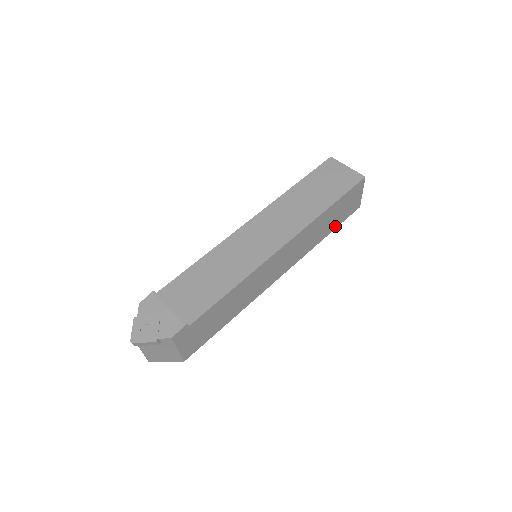
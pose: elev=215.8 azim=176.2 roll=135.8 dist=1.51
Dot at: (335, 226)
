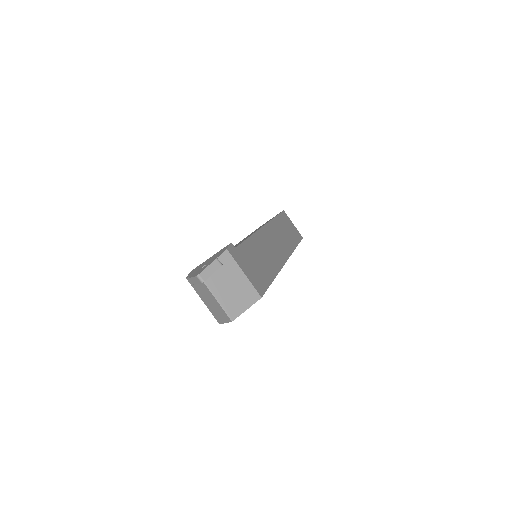
Dot at: (296, 242)
